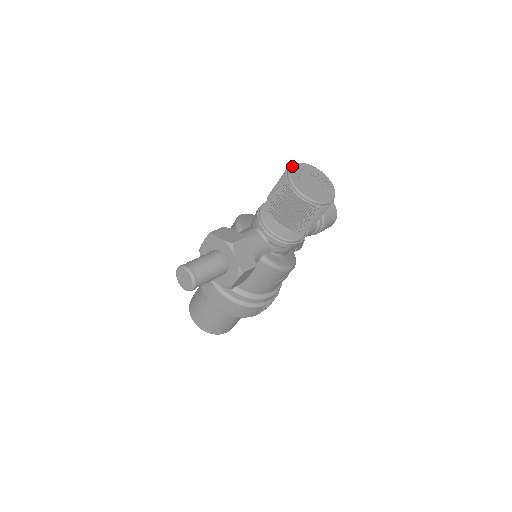
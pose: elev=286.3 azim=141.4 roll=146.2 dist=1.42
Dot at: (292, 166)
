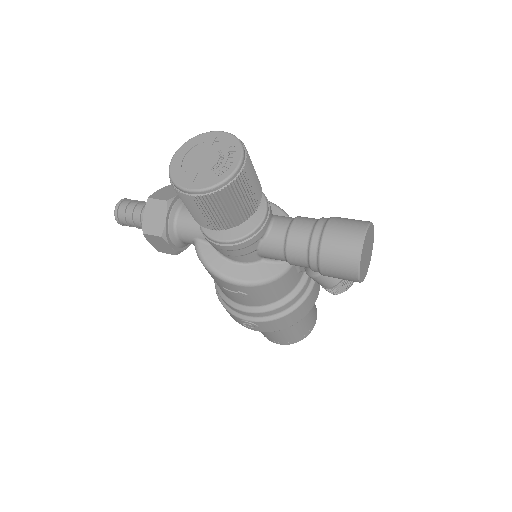
Dot at: (209, 132)
